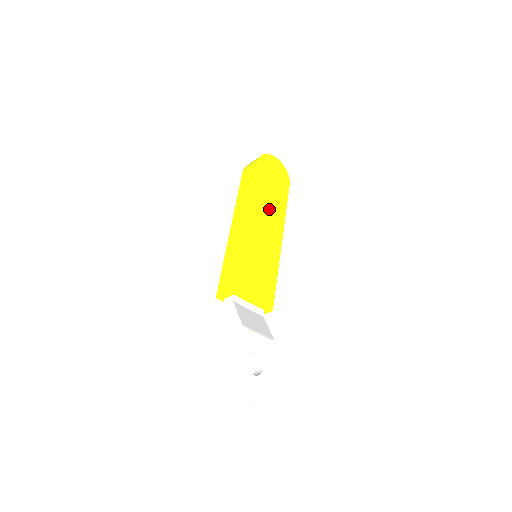
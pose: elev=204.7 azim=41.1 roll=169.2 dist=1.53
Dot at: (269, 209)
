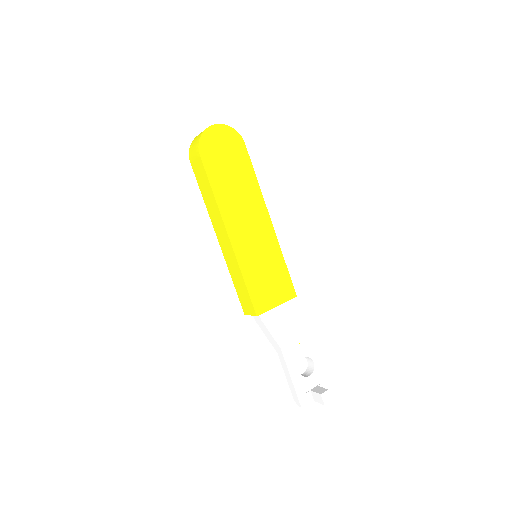
Dot at: (241, 200)
